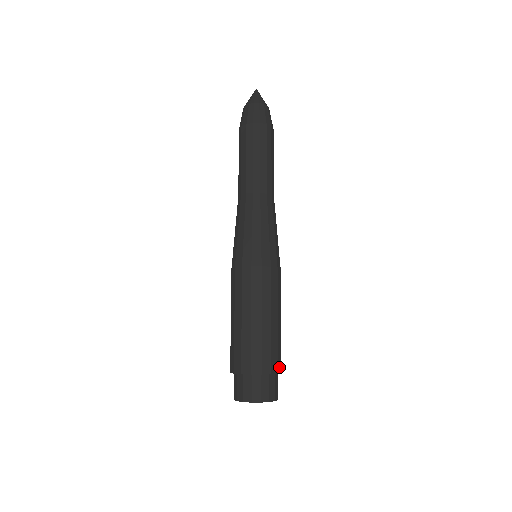
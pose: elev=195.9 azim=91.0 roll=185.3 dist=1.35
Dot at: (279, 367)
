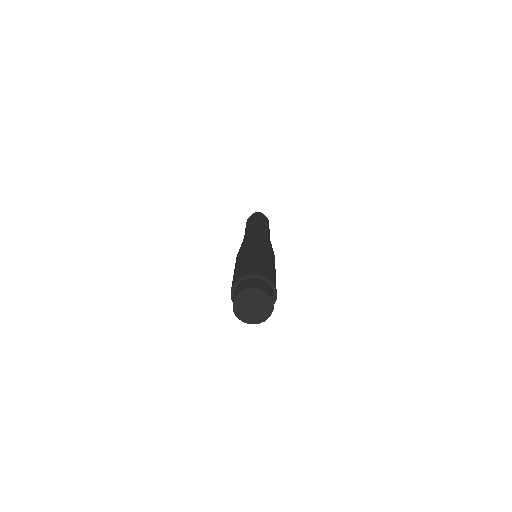
Dot at: (274, 284)
